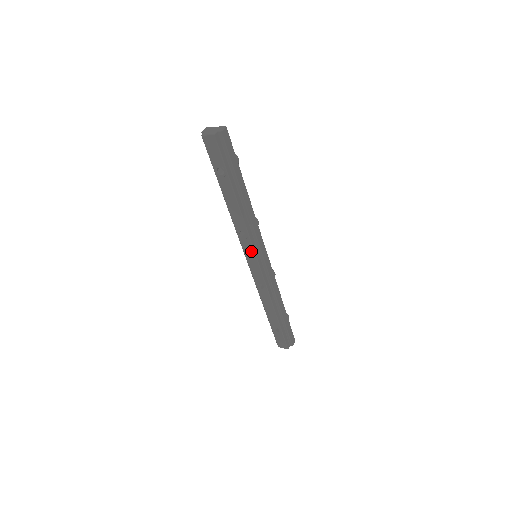
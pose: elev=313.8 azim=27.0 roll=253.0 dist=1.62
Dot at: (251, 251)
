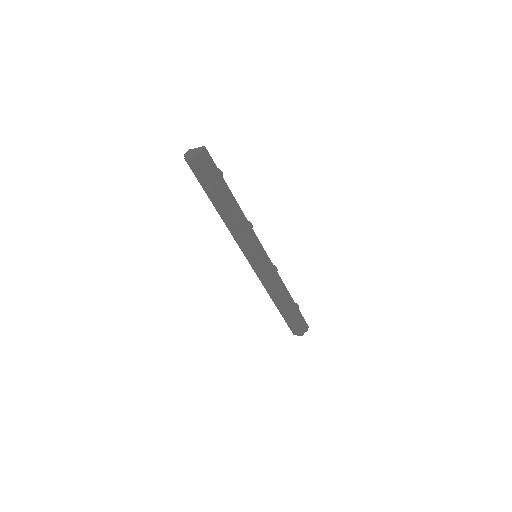
Dot at: (250, 252)
